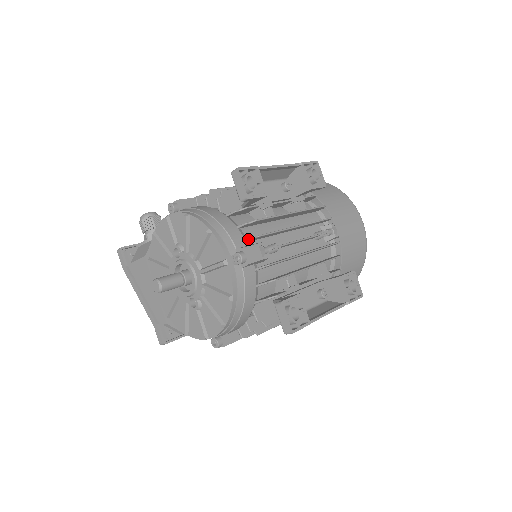
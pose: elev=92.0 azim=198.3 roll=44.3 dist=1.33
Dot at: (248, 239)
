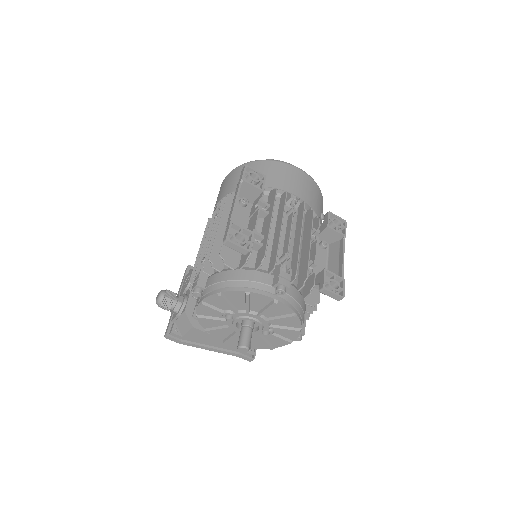
Dot at: (271, 272)
